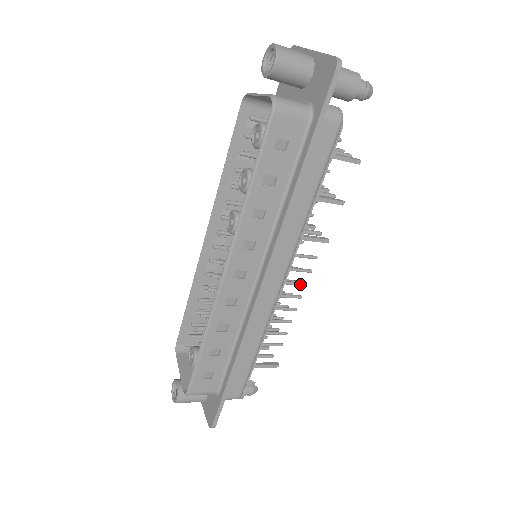
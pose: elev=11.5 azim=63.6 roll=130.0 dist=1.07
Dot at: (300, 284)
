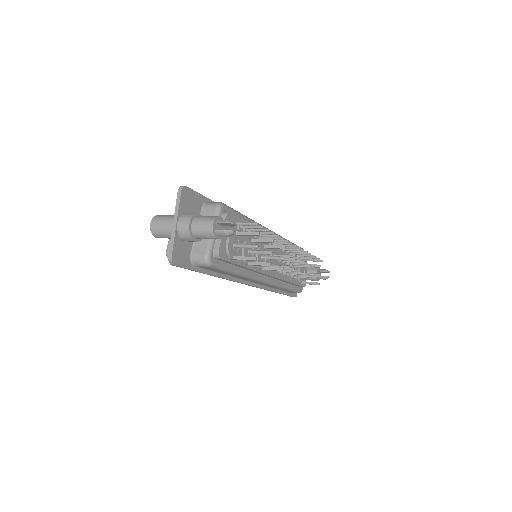
Dot at: (292, 271)
